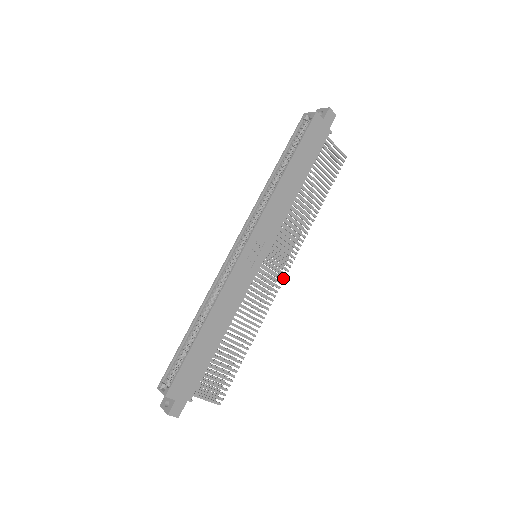
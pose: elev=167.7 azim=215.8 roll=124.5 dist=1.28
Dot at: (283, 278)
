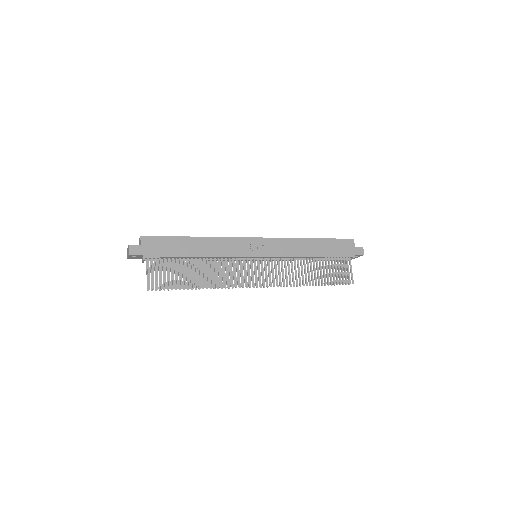
Dot at: occluded
